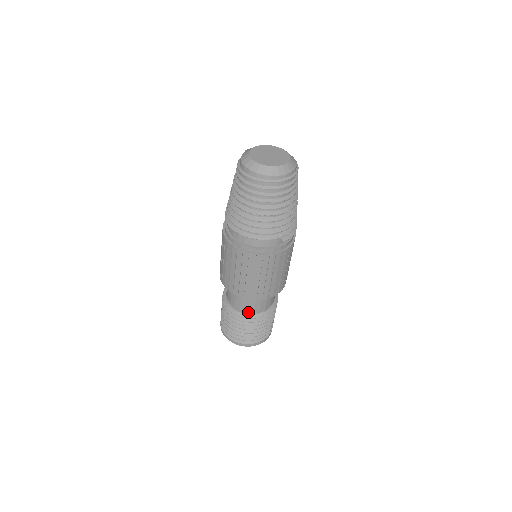
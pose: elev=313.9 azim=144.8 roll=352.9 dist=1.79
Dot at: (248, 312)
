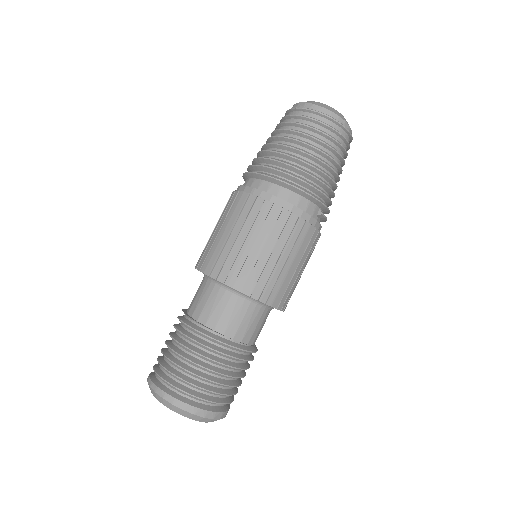
Dot at: (227, 335)
